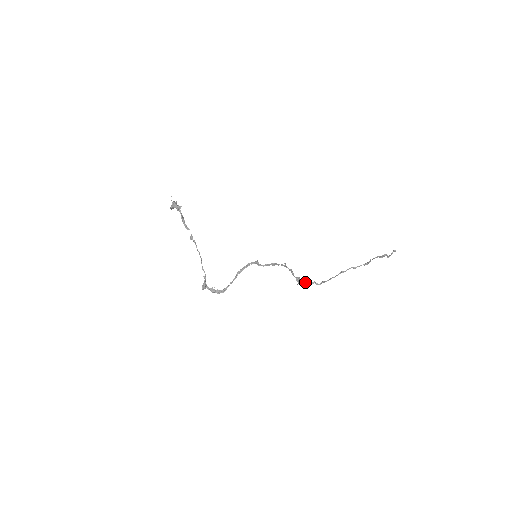
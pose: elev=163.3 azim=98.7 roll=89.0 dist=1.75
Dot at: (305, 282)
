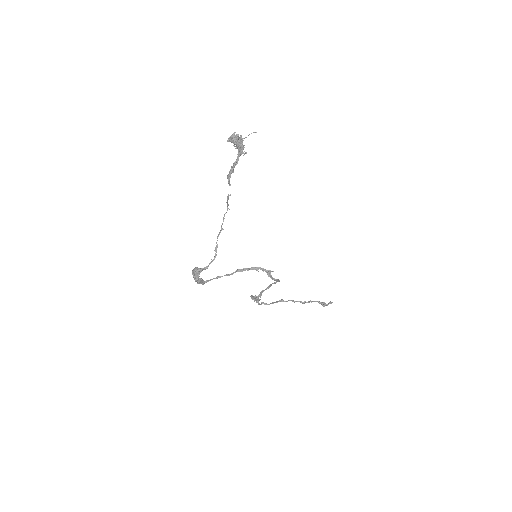
Dot at: occluded
